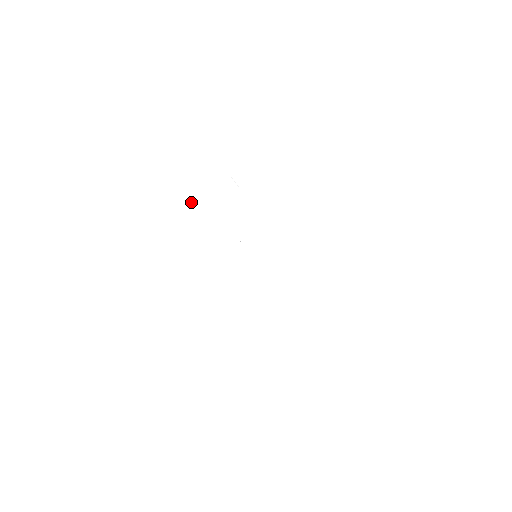
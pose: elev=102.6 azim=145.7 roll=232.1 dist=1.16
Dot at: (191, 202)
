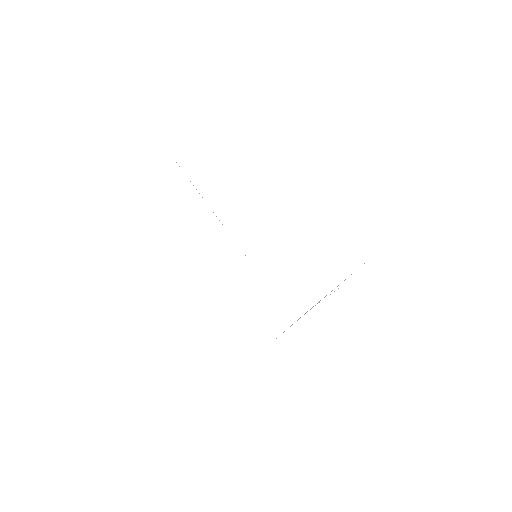
Dot at: occluded
